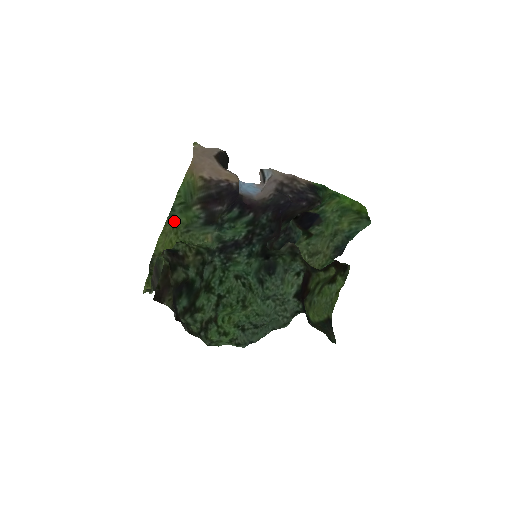
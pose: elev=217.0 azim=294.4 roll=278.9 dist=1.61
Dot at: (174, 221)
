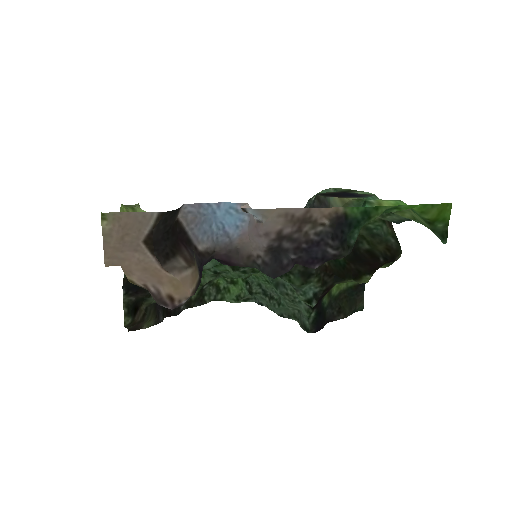
Dot at: occluded
